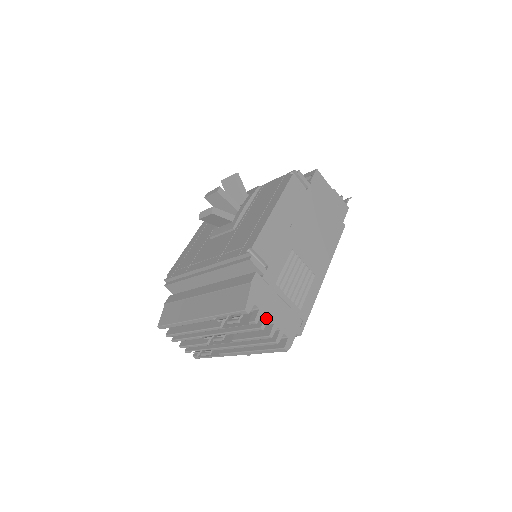
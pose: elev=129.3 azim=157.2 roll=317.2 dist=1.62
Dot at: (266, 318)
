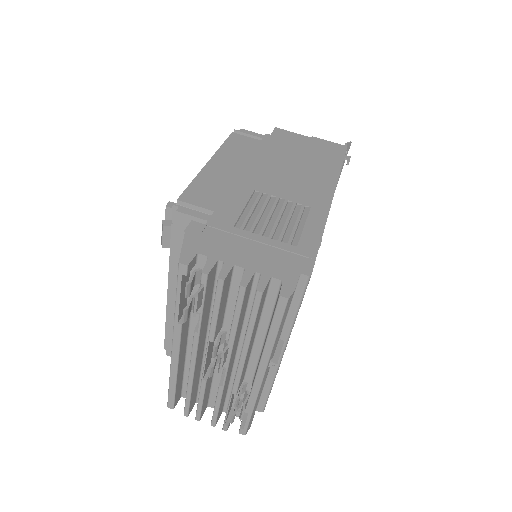
Dot at: (226, 265)
